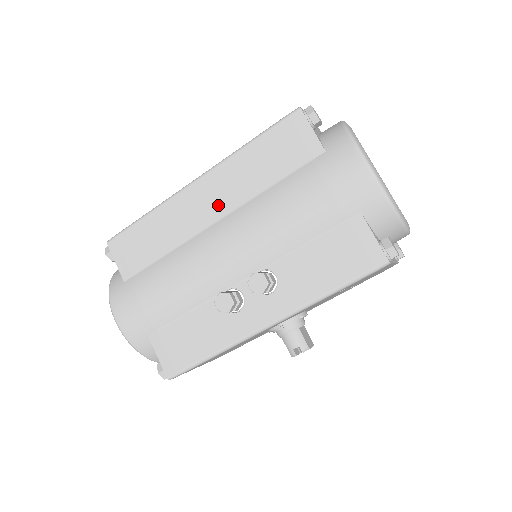
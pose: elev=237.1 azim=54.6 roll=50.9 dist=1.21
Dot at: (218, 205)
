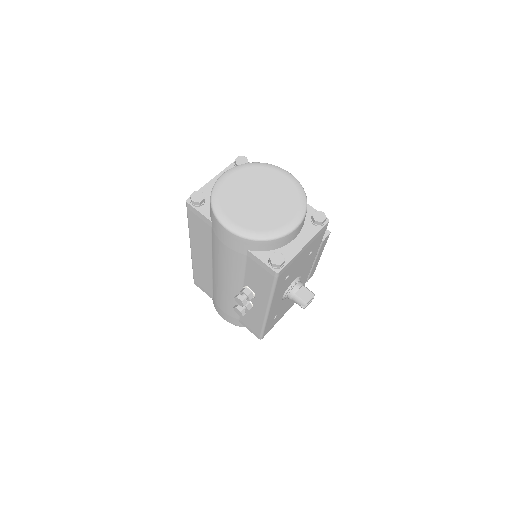
Dot at: (206, 259)
